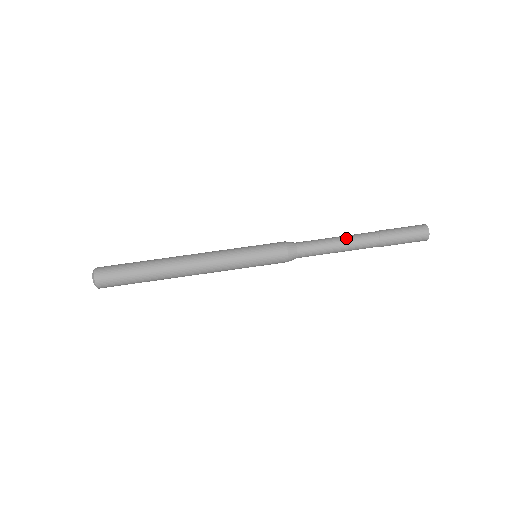
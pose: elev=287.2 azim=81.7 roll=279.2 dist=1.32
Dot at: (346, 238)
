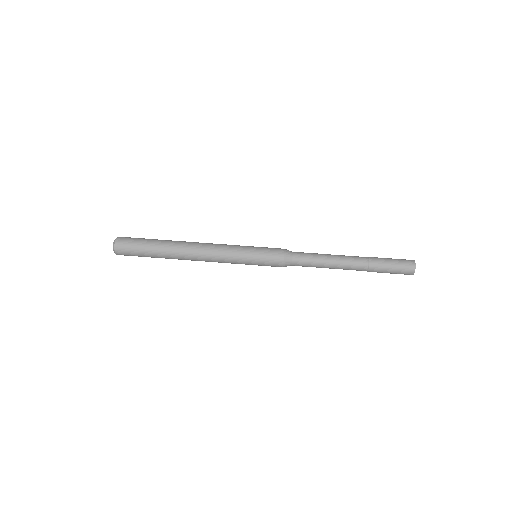
Dot at: (339, 262)
